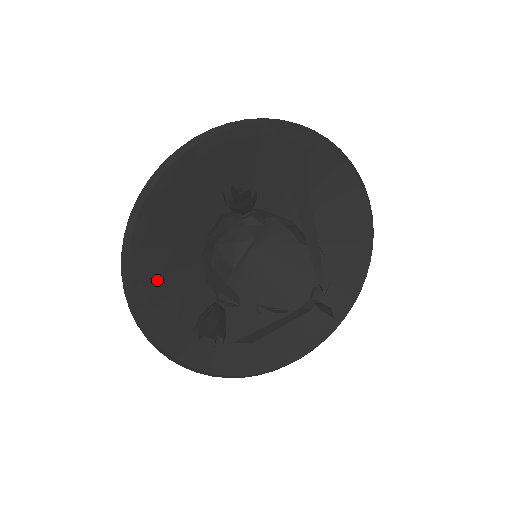
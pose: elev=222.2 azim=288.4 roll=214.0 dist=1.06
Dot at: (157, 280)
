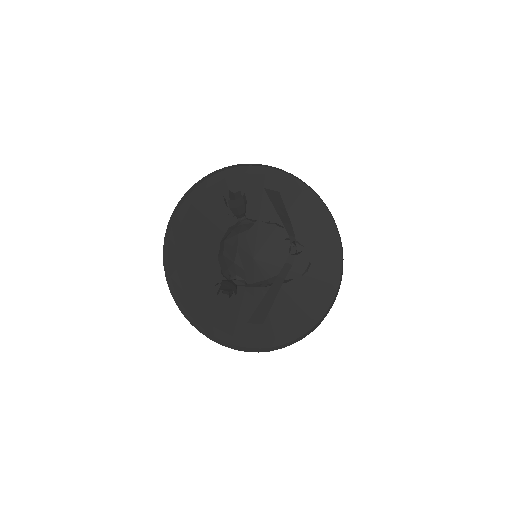
Dot at: (188, 271)
